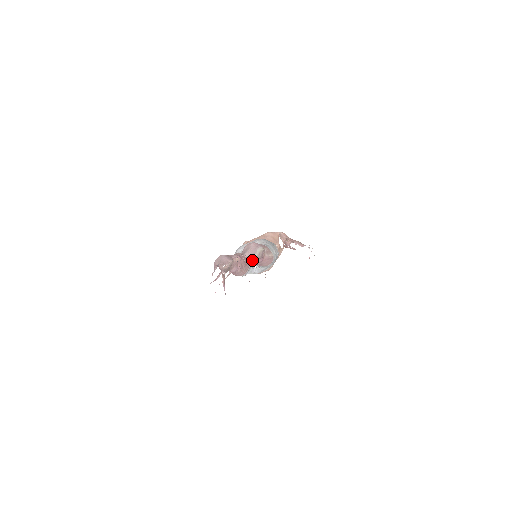
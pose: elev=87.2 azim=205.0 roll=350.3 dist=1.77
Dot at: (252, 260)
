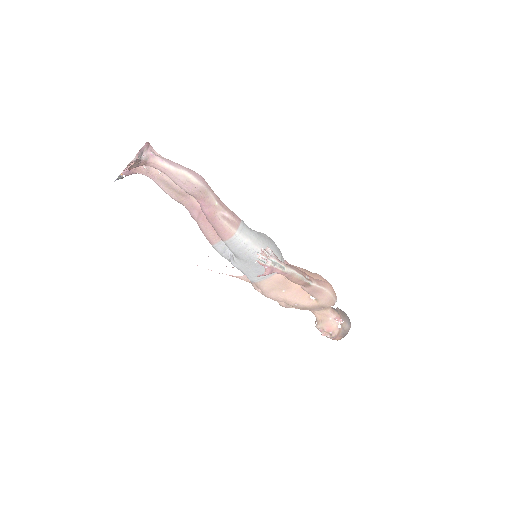
Dot at: (158, 162)
